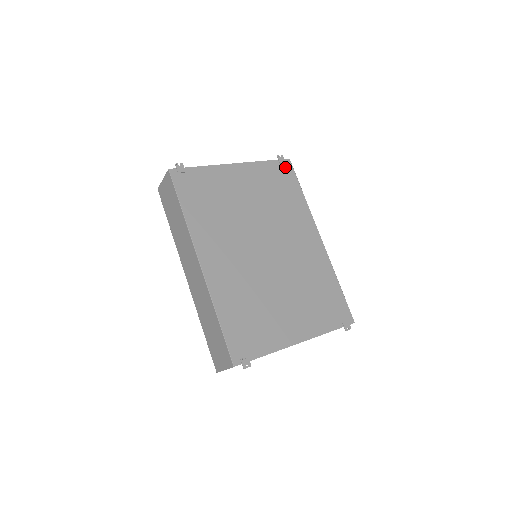
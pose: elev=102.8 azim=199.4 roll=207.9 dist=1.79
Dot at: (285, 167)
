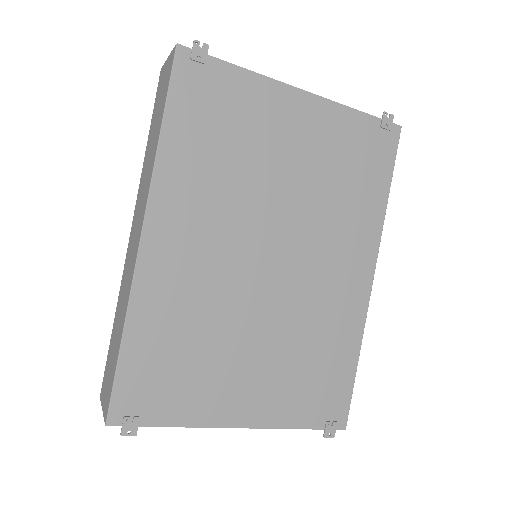
Dot at: (386, 137)
